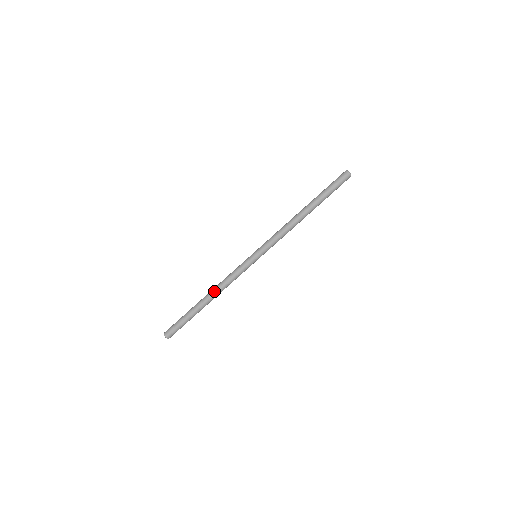
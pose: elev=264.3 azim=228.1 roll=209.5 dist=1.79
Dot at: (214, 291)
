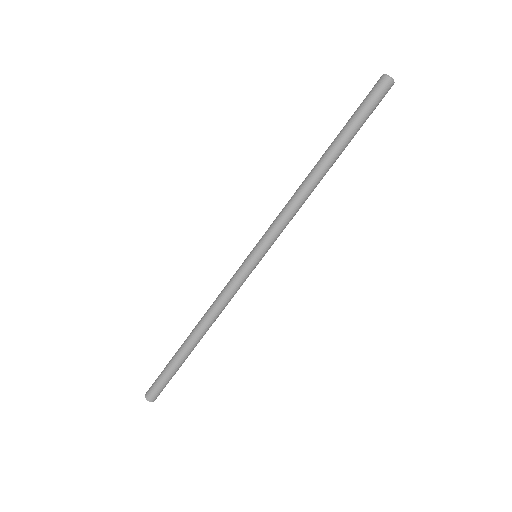
Dot at: (202, 323)
